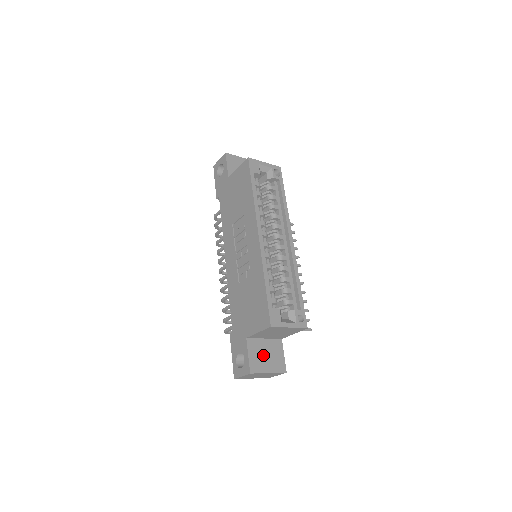
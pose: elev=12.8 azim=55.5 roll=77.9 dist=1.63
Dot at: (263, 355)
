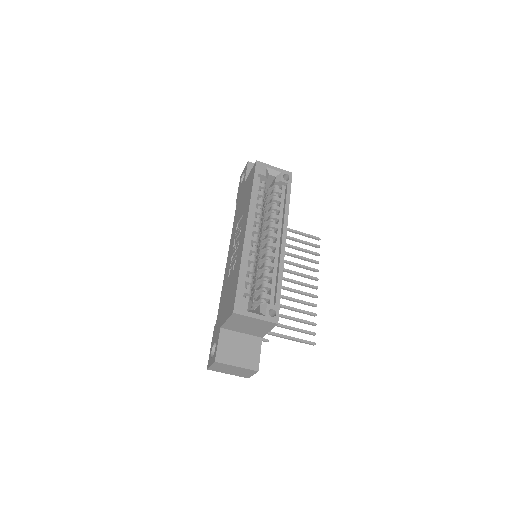
Dot at: (235, 348)
